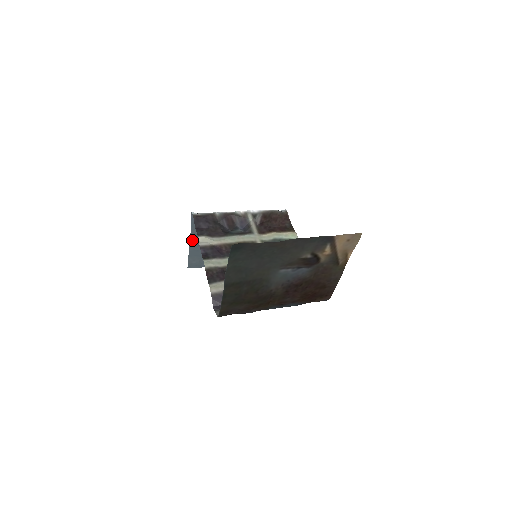
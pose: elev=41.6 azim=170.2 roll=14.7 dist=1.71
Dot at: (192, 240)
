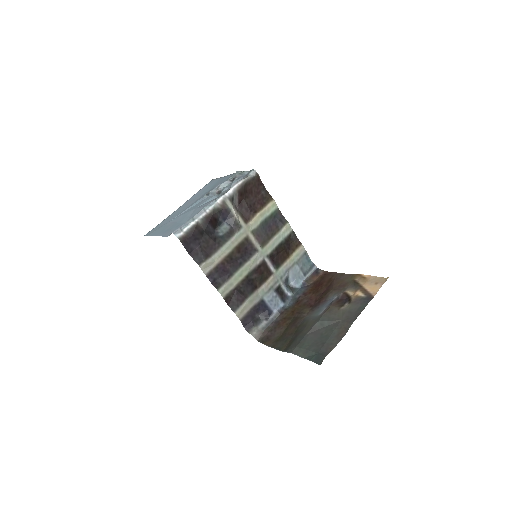
Dot at: (161, 234)
